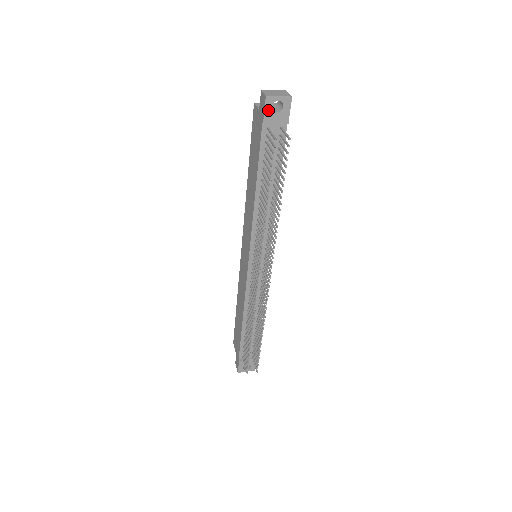
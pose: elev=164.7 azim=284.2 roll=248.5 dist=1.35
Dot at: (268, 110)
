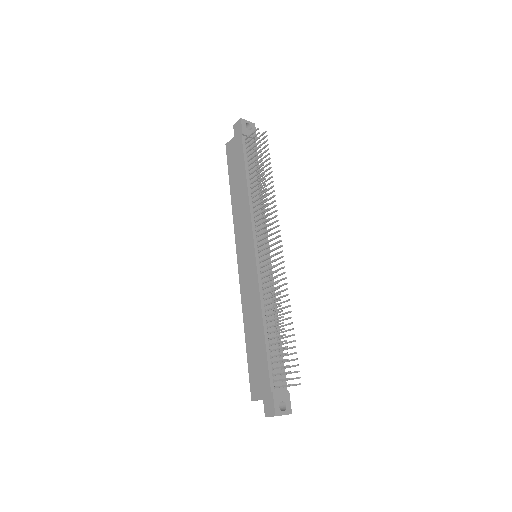
Dot at: (244, 127)
